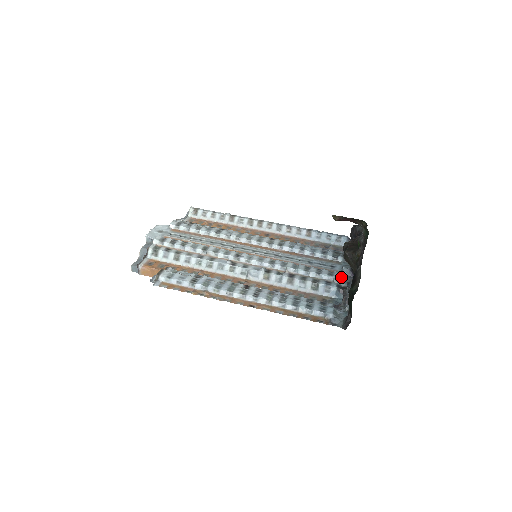
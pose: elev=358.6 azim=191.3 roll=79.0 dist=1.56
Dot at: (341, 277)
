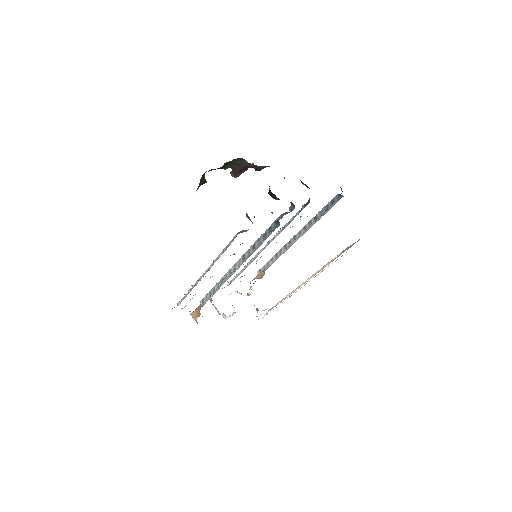
Dot at: (283, 214)
